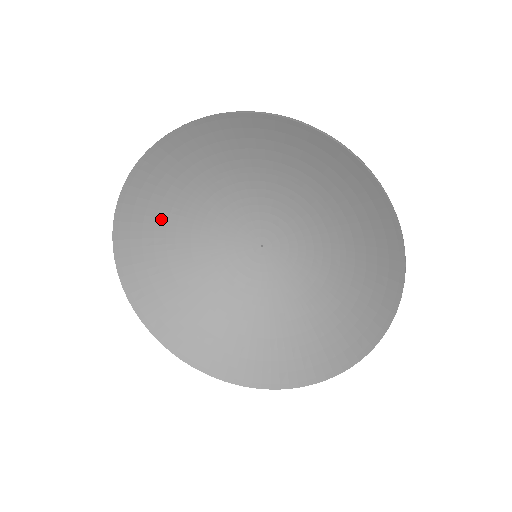
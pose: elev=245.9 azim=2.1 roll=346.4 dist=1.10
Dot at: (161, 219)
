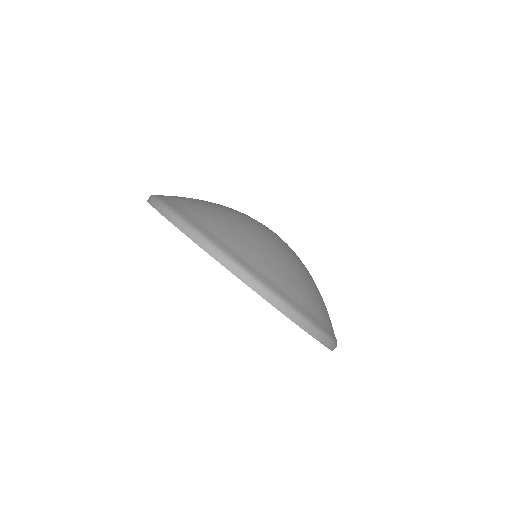
Dot at: occluded
